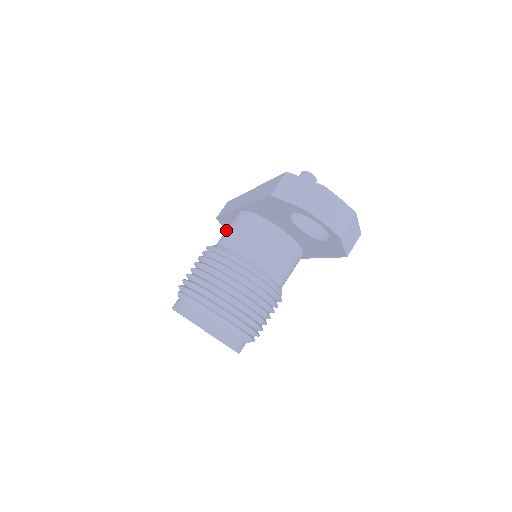
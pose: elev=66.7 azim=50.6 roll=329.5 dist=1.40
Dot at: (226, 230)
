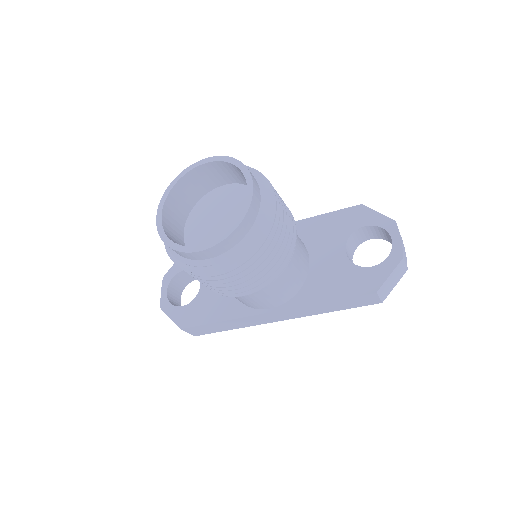
Dot at: occluded
